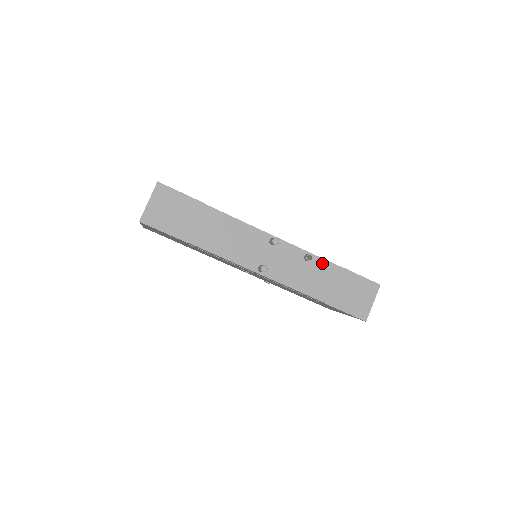
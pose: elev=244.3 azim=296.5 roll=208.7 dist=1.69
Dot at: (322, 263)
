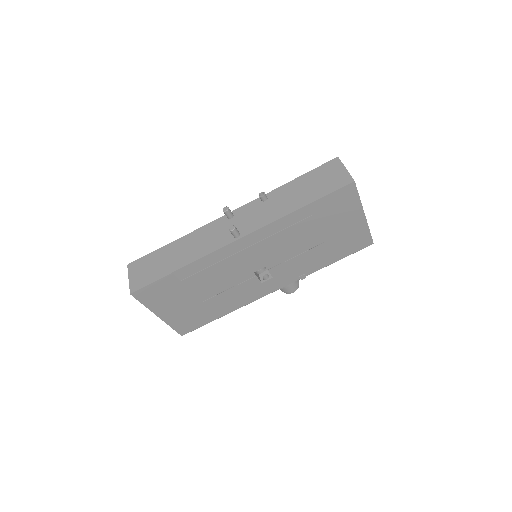
Dot at: (279, 191)
